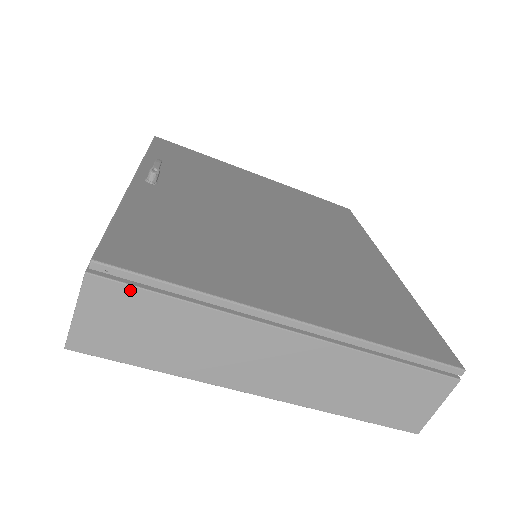
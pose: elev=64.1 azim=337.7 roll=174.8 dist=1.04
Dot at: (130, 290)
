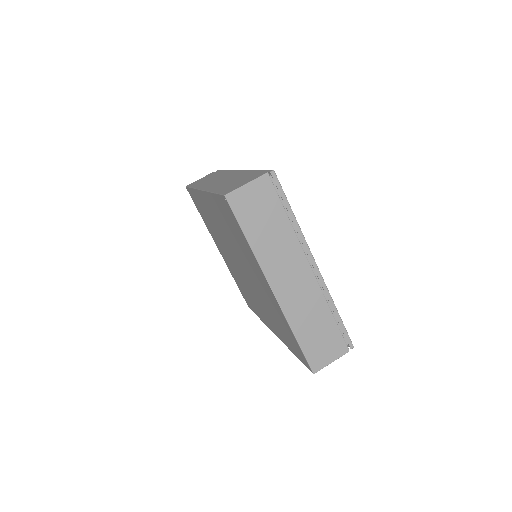
Dot at: (275, 194)
